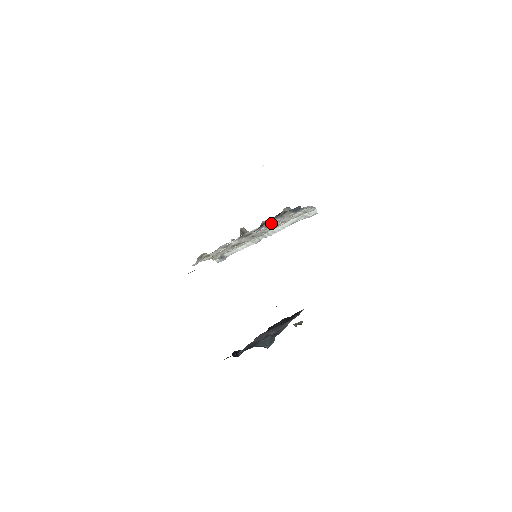
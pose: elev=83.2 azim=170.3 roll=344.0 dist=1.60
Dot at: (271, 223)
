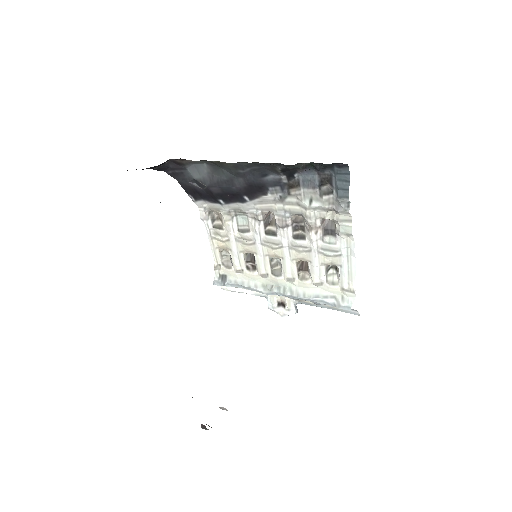
Dot at: (305, 203)
